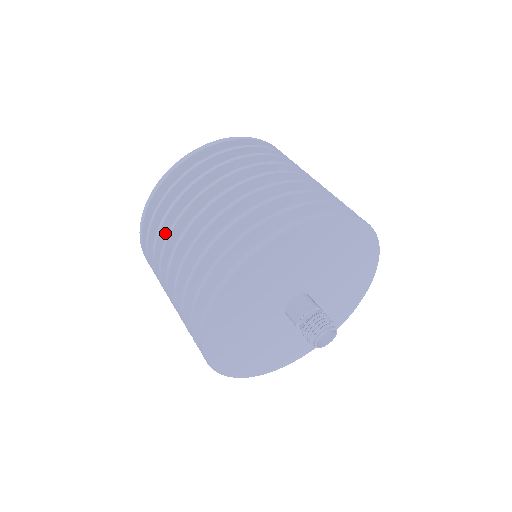
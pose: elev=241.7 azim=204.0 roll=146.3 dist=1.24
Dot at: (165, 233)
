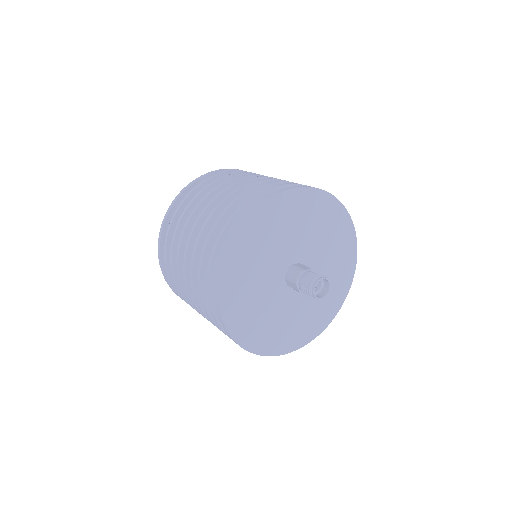
Dot at: (189, 215)
